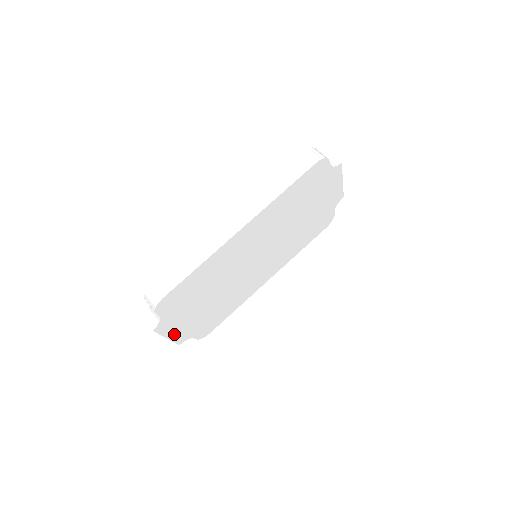
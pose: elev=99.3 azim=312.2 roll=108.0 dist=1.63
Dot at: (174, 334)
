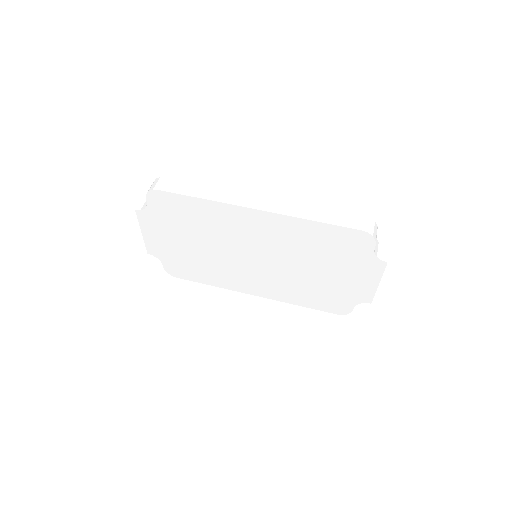
Dot at: (149, 237)
